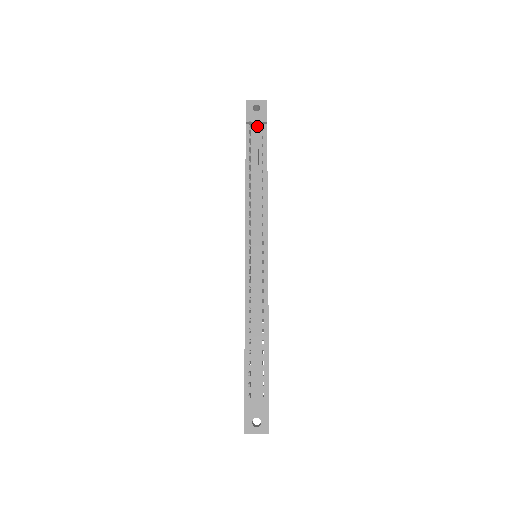
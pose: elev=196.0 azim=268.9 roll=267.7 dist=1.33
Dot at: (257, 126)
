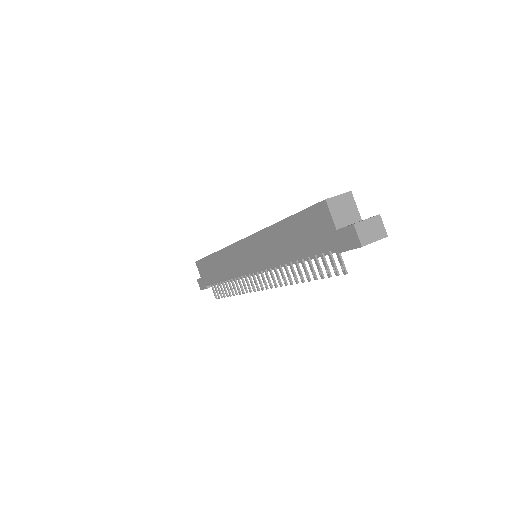
Dot at: occluded
